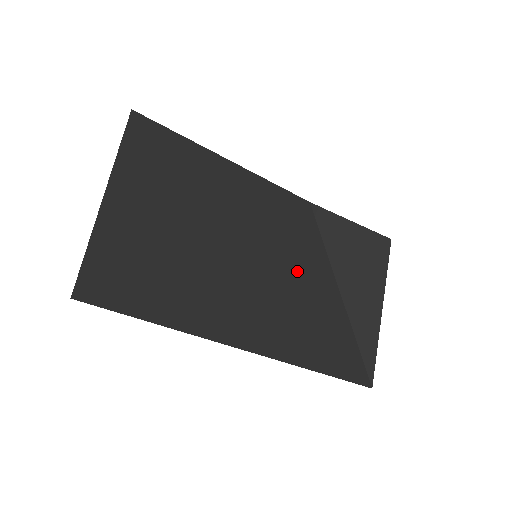
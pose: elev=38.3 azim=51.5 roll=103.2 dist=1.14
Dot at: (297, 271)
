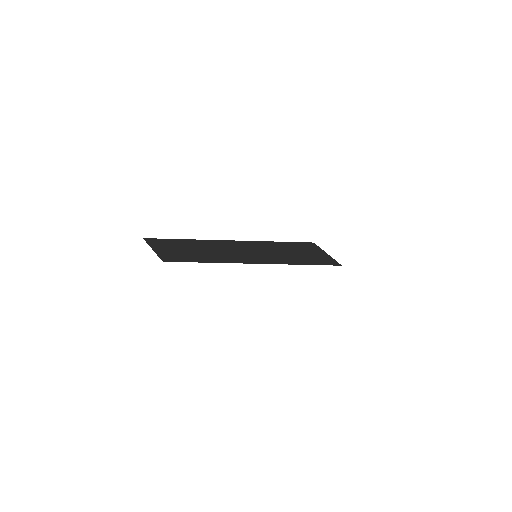
Dot at: (291, 255)
